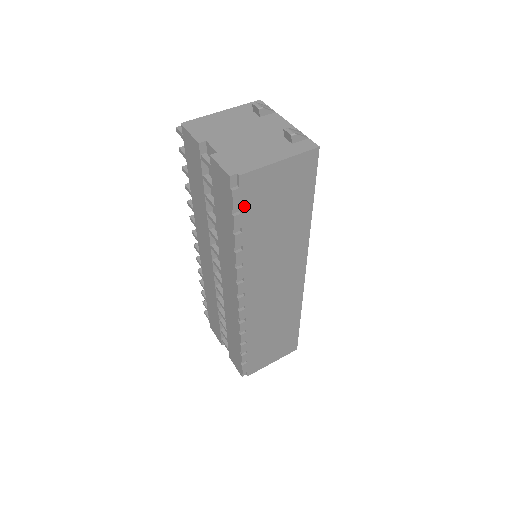
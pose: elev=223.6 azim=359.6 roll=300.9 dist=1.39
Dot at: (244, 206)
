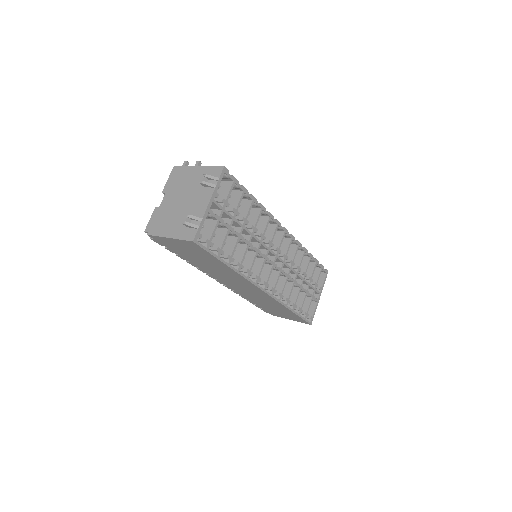
Dot at: (167, 246)
